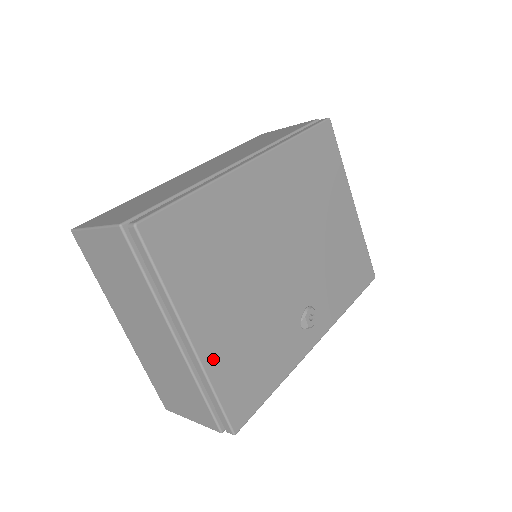
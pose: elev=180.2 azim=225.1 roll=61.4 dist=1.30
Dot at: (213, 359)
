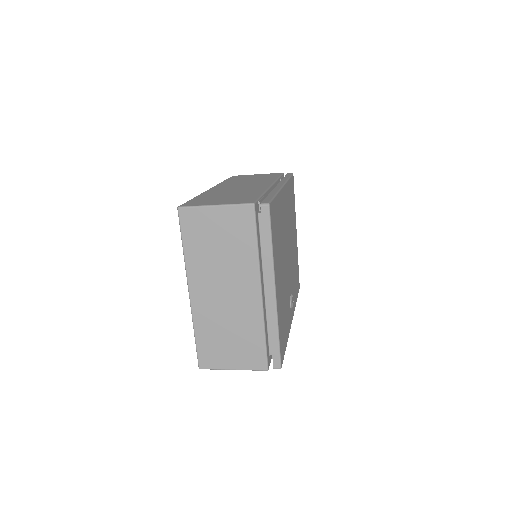
Dot at: (279, 309)
